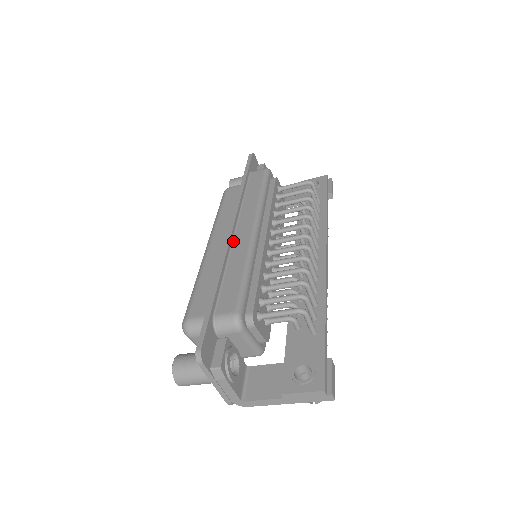
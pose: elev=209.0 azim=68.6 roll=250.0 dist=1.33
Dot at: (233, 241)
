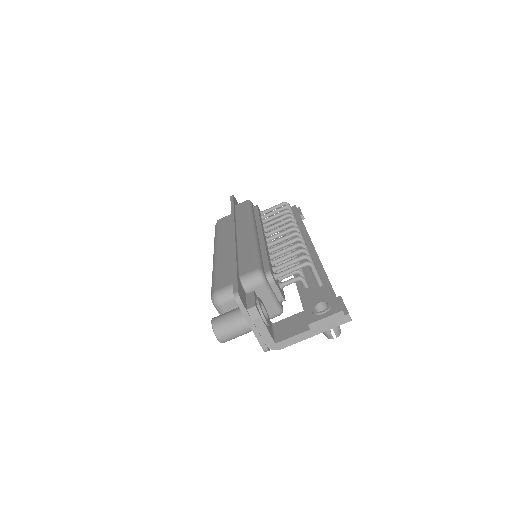
Dot at: (238, 239)
